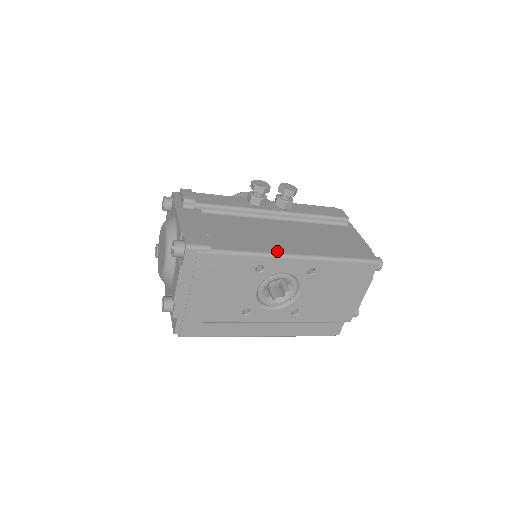
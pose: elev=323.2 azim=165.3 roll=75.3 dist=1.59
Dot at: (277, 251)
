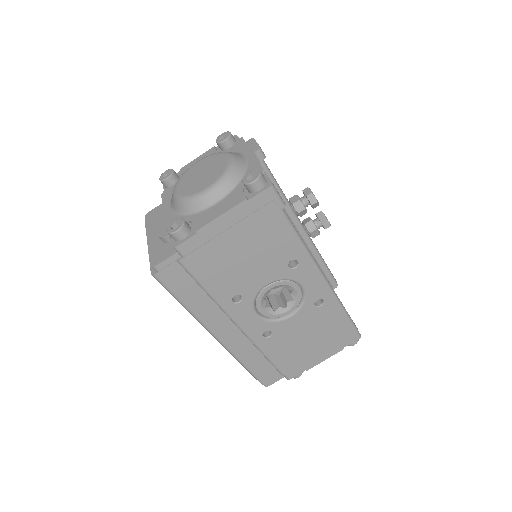
Dot at: occluded
